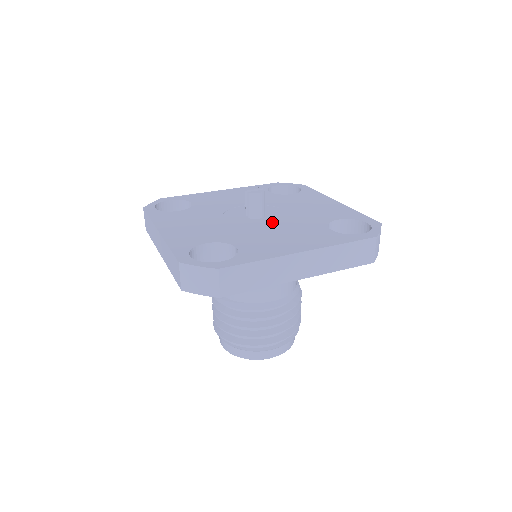
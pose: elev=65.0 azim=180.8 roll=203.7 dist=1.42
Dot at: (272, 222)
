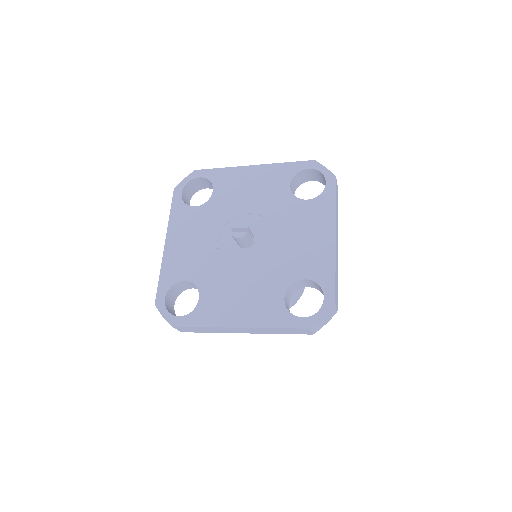
Dot at: (250, 261)
